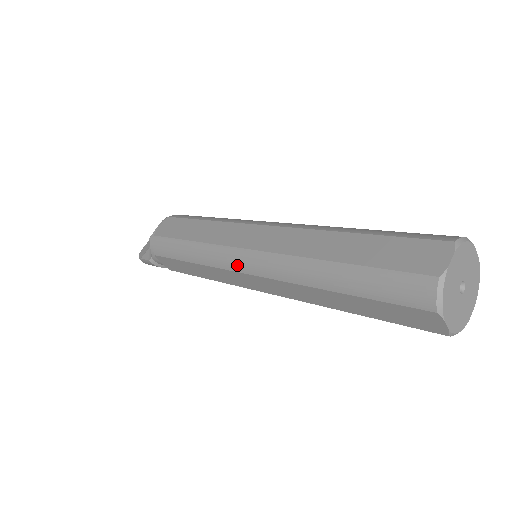
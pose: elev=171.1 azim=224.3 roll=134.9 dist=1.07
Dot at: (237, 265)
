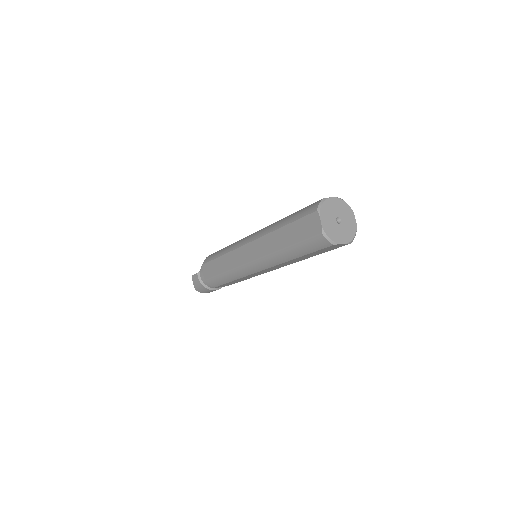
Dot at: (243, 242)
